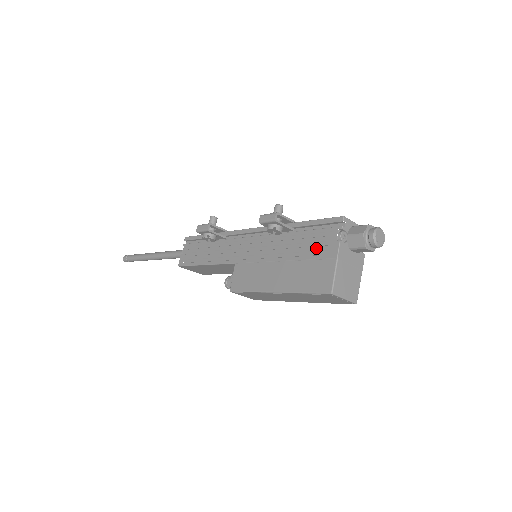
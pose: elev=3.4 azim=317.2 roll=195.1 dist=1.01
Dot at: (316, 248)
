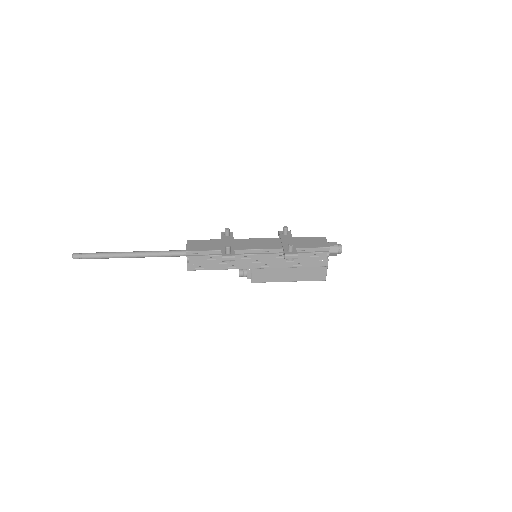
Dot at: (314, 262)
